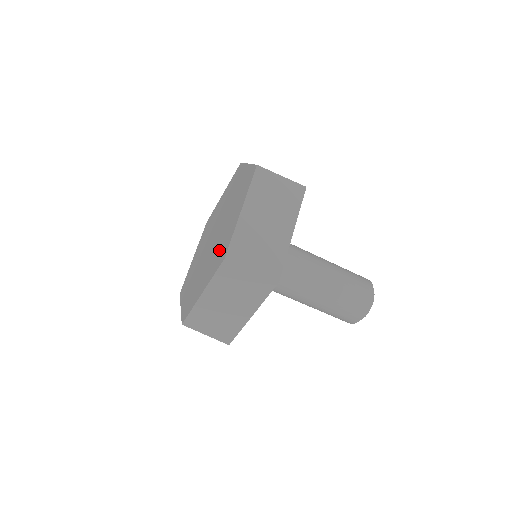
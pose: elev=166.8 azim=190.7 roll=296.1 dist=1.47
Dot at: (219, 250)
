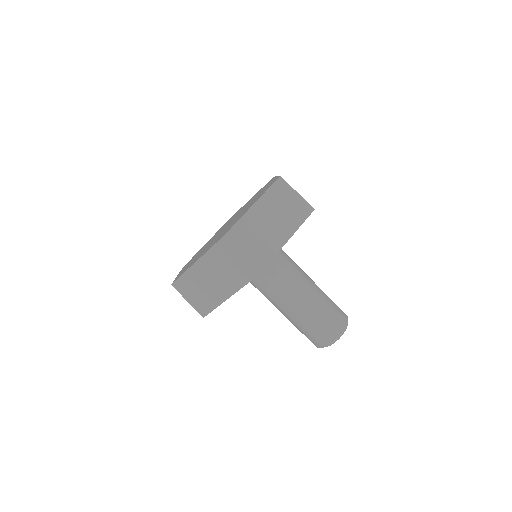
Dot at: (192, 262)
